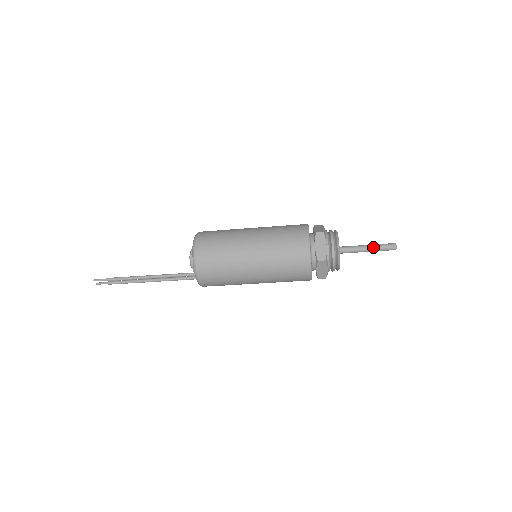
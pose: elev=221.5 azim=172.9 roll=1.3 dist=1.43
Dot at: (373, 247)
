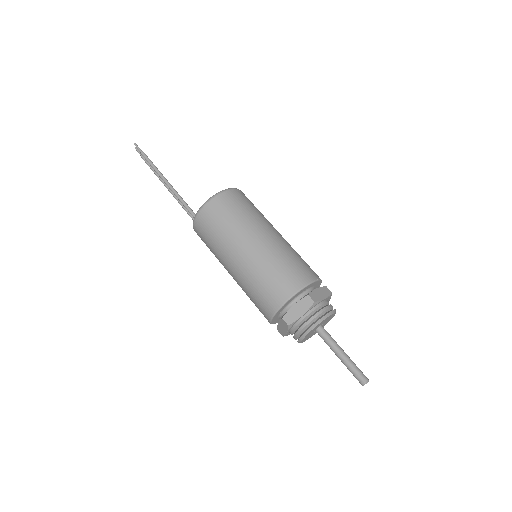
Dot at: (346, 360)
